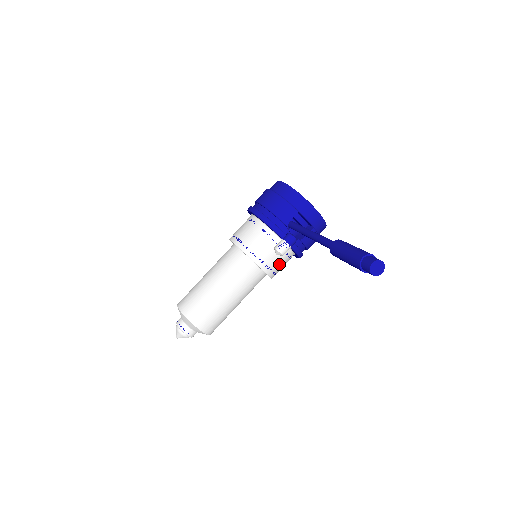
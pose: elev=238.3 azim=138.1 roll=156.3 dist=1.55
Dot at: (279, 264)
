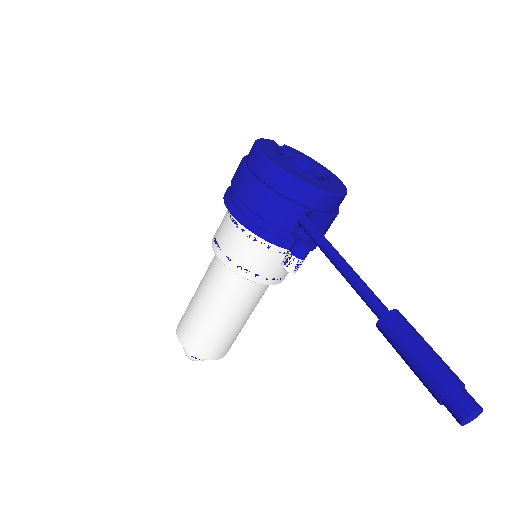
Dot at: occluded
